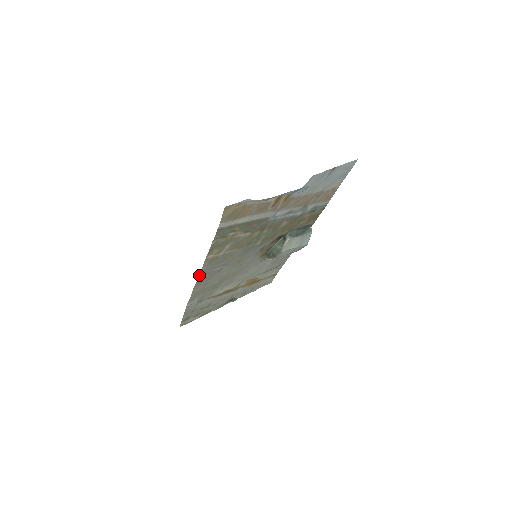
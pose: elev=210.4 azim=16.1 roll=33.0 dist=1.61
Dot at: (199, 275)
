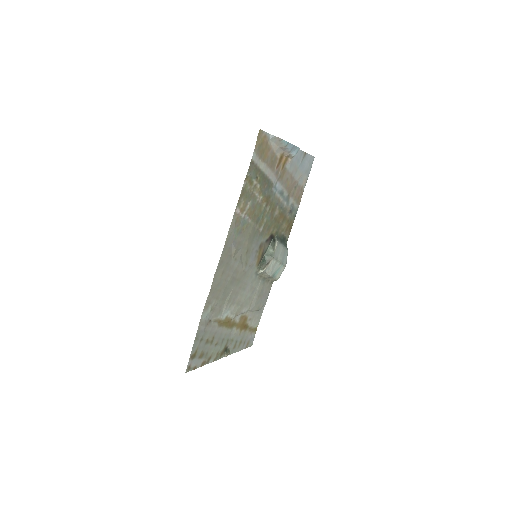
Dot at: occluded
